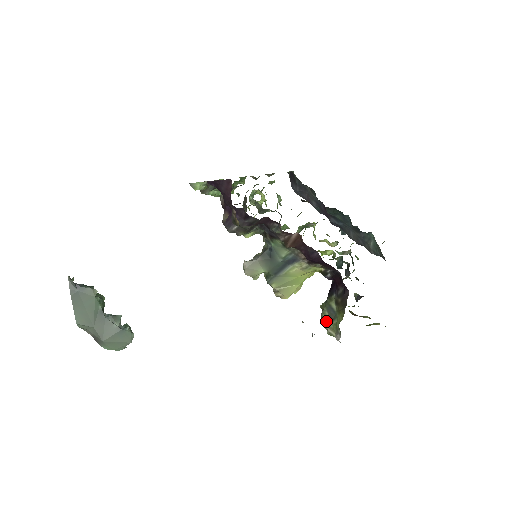
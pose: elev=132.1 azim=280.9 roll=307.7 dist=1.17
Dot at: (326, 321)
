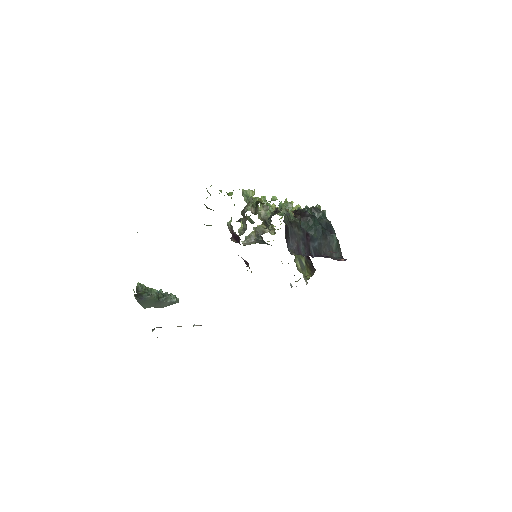
Dot at: (298, 267)
